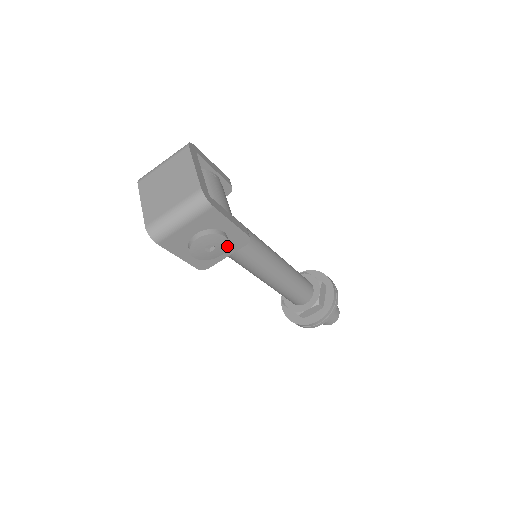
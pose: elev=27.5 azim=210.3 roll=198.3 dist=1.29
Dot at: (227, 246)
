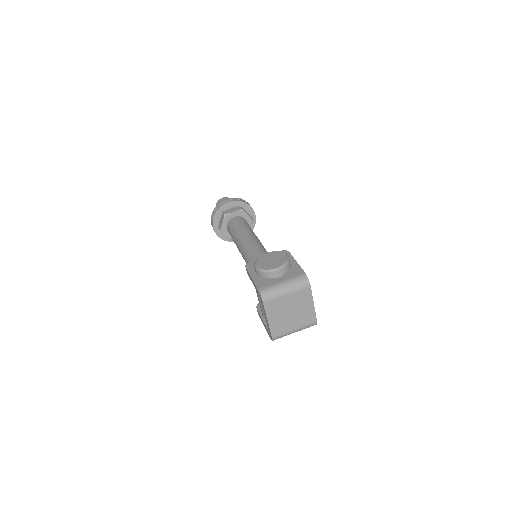
Dot at: occluded
